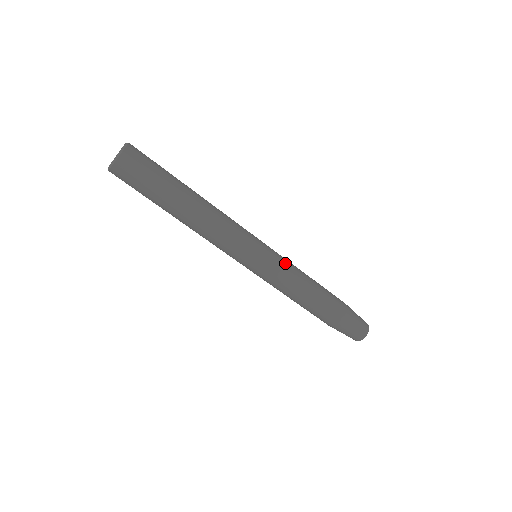
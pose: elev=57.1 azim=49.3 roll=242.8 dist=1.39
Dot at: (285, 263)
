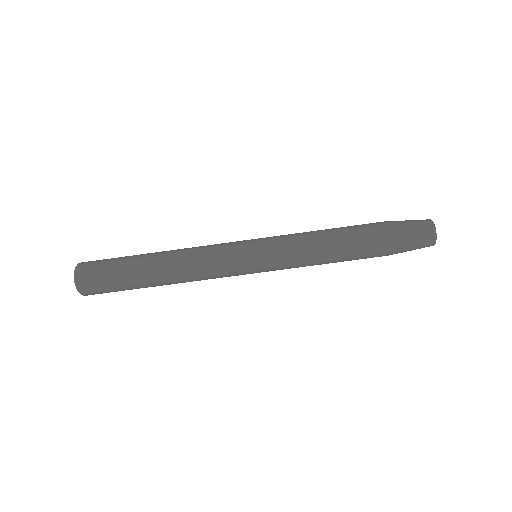
Dot at: (283, 239)
